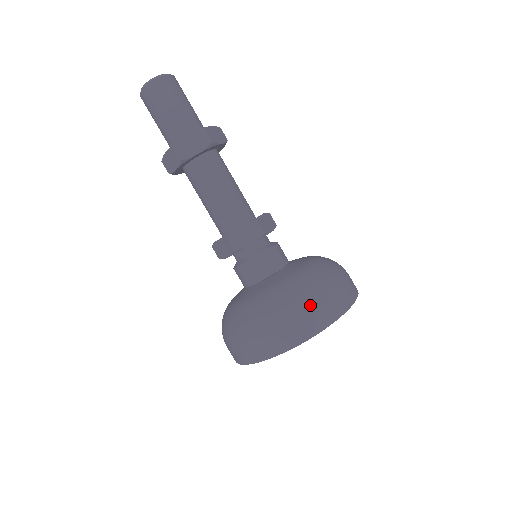
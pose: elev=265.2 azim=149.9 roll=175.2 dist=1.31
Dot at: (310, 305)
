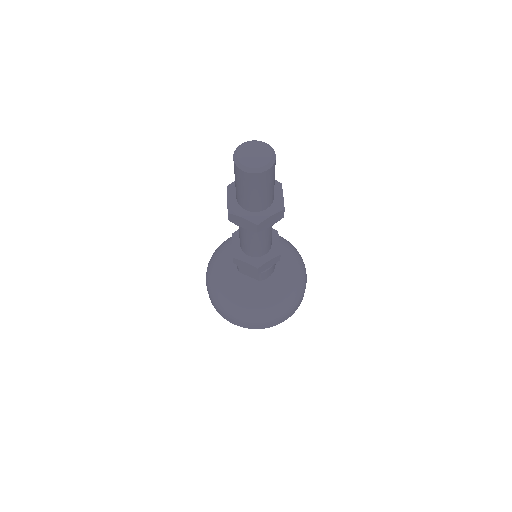
Dot at: (245, 321)
